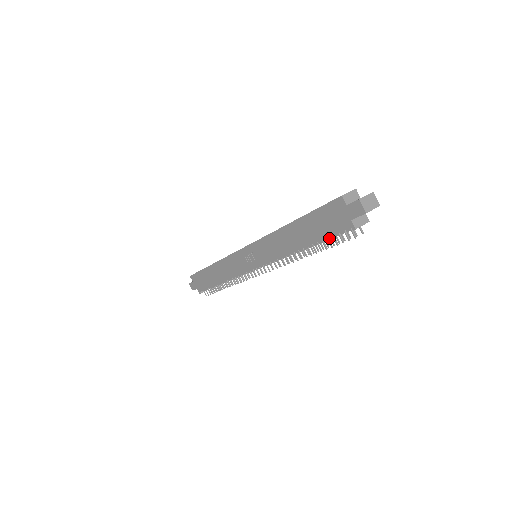
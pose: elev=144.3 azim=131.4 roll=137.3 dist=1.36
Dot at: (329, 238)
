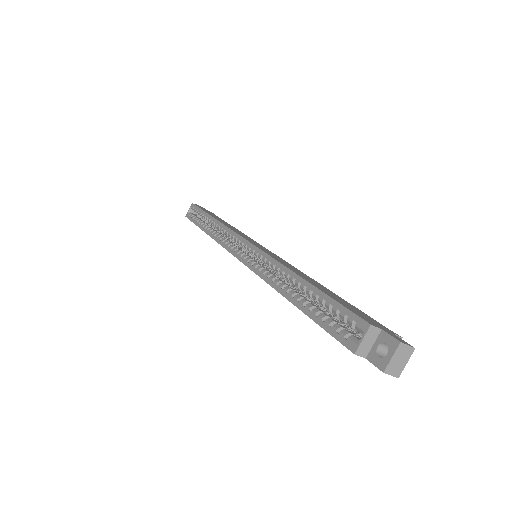
Dot at: occluded
